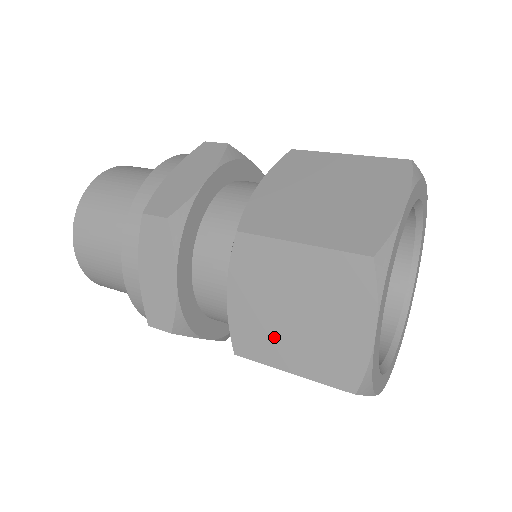
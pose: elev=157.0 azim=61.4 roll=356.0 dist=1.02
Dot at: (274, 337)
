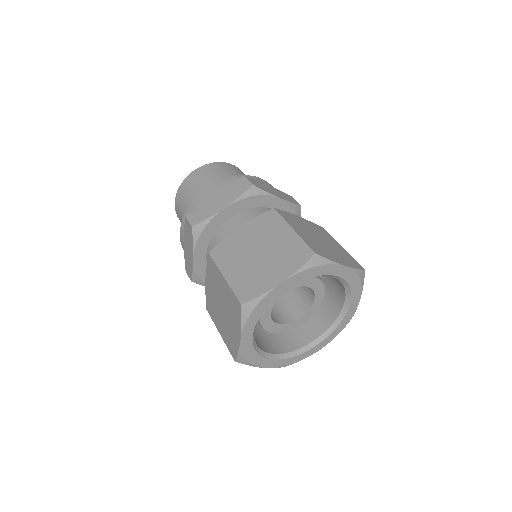
Dot at: (216, 313)
